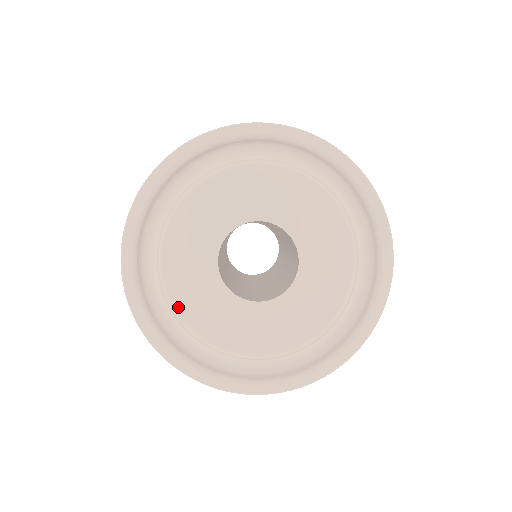
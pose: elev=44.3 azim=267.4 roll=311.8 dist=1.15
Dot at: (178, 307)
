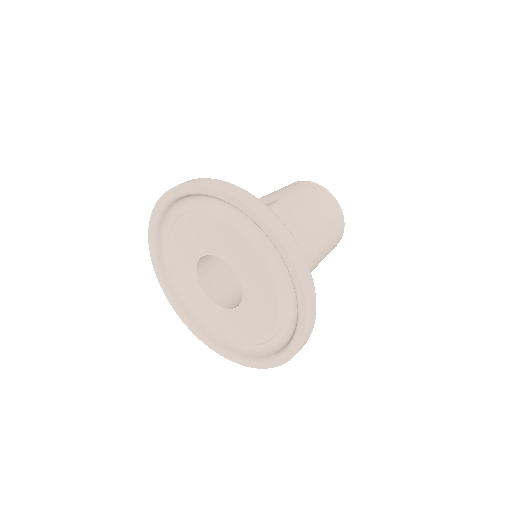
Dot at: (197, 315)
